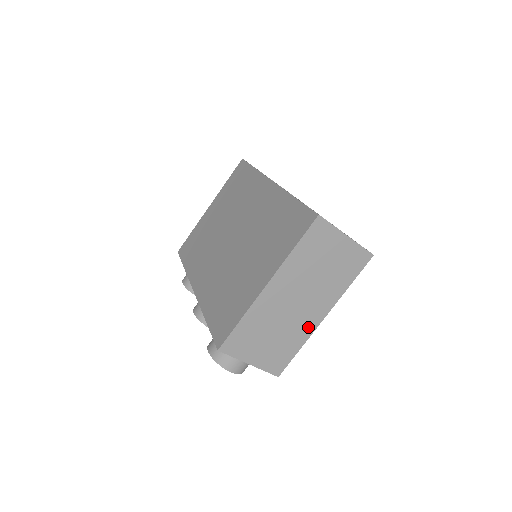
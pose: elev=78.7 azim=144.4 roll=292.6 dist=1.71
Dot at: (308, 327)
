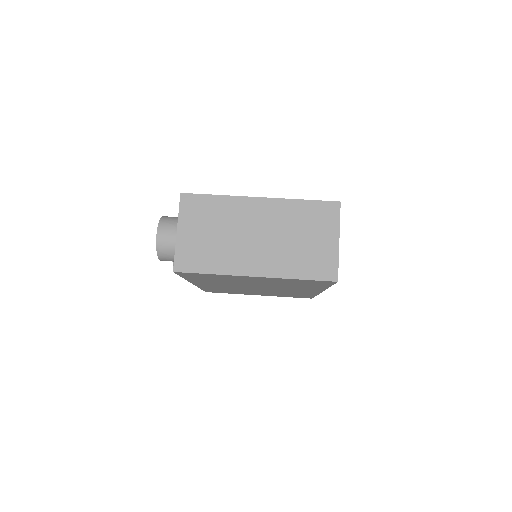
Dot at: (238, 266)
